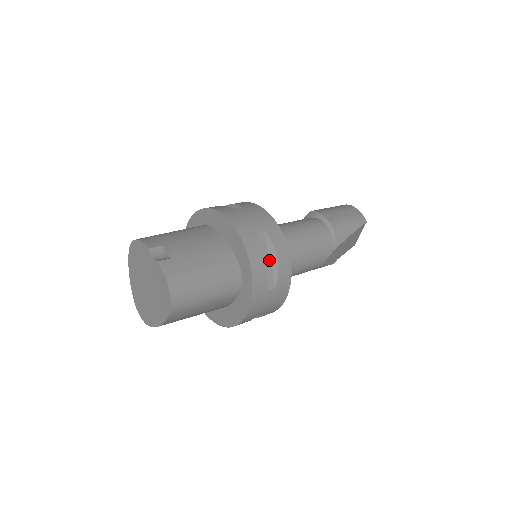
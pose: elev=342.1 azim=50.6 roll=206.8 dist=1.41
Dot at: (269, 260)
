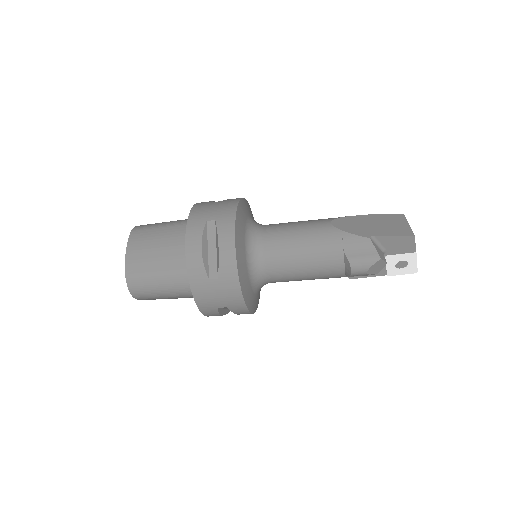
Dot at: occluded
